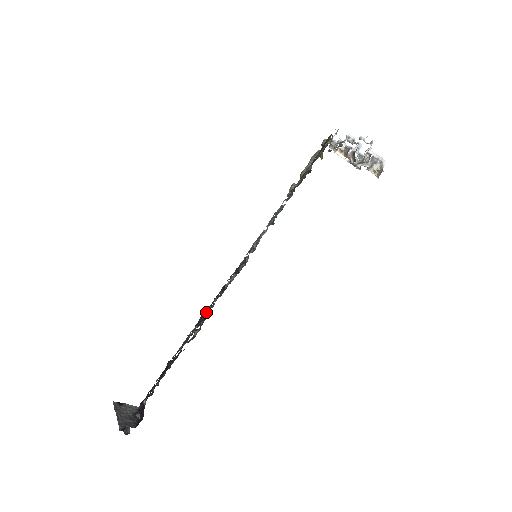
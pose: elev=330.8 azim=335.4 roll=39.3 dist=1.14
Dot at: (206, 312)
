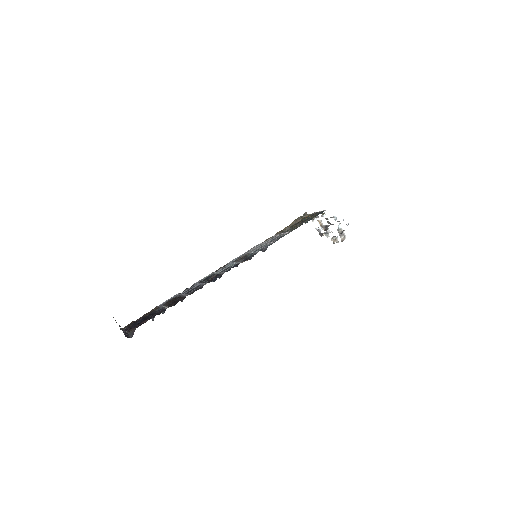
Dot at: (219, 275)
